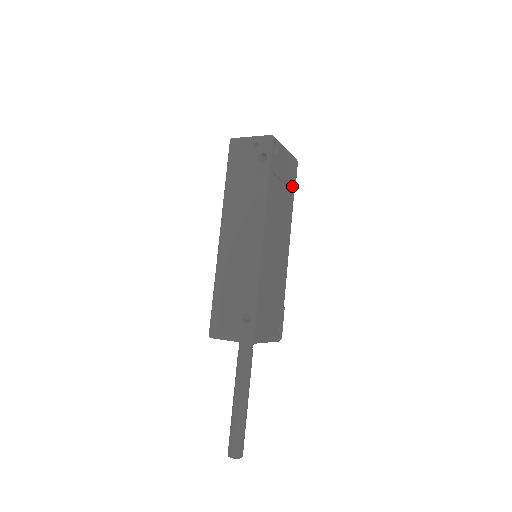
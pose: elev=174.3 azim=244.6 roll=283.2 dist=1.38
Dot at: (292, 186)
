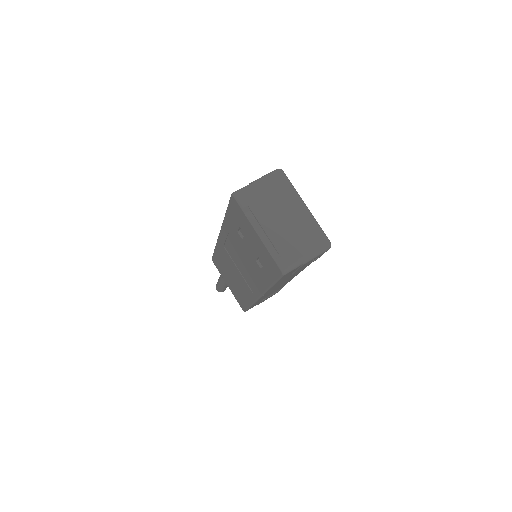
Dot at: occluded
